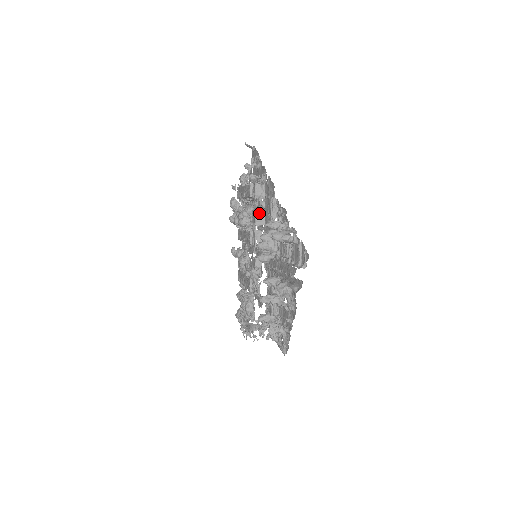
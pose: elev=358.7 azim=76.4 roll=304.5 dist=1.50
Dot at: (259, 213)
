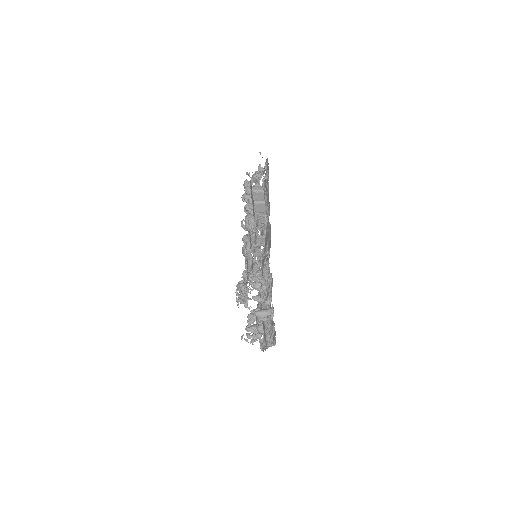
Dot at: (260, 238)
